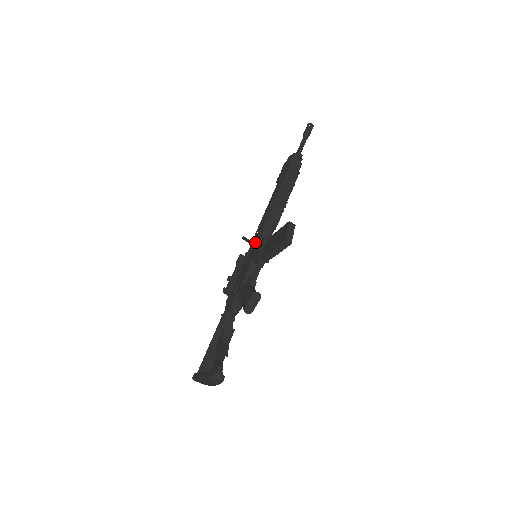
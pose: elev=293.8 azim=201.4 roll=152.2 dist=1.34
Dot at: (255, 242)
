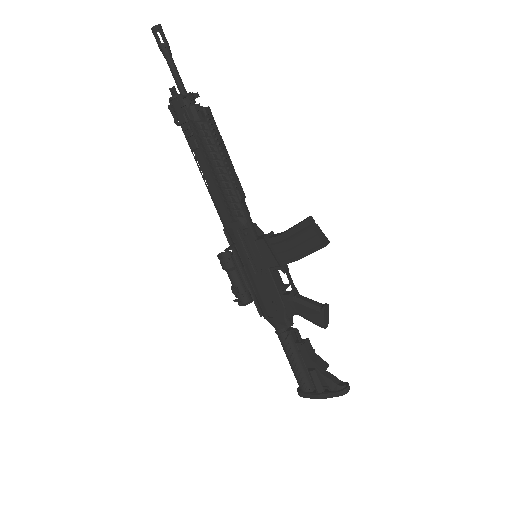
Dot at: (243, 244)
